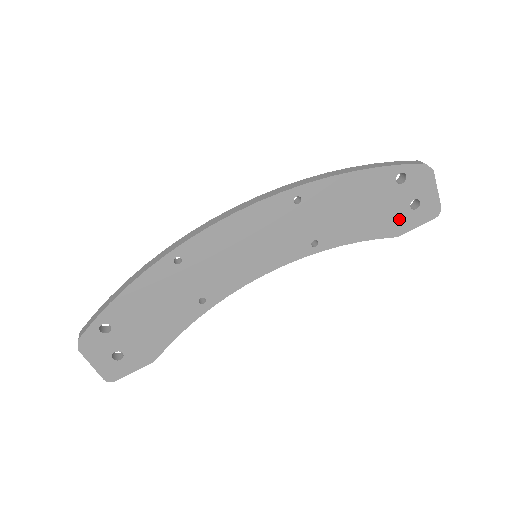
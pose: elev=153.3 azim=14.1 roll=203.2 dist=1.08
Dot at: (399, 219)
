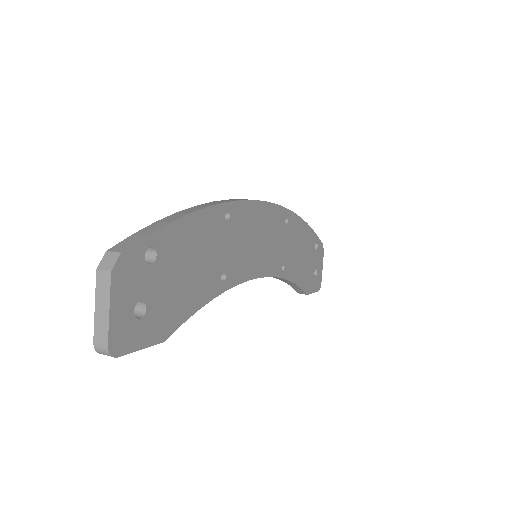
Dot at: (310, 279)
